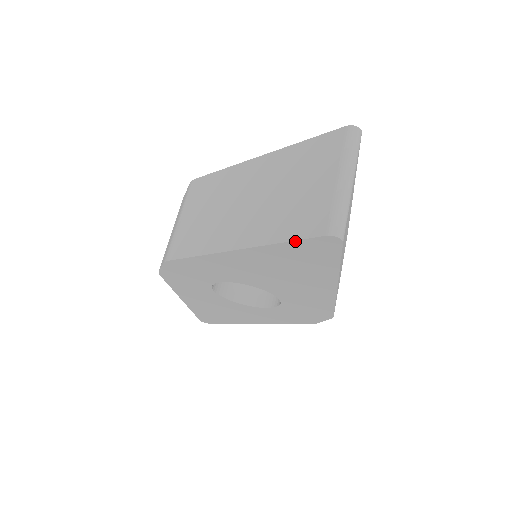
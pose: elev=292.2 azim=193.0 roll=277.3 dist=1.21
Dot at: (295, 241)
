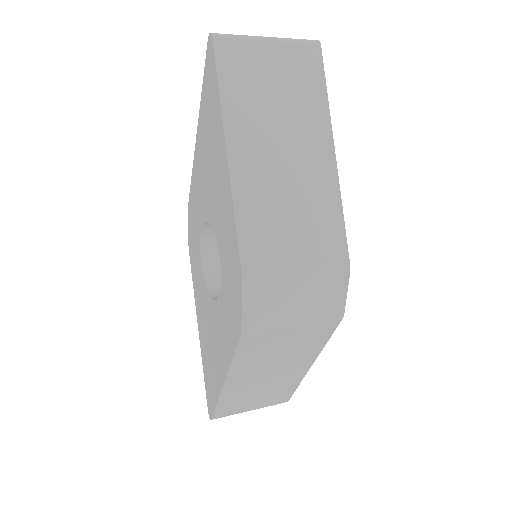
Dot at: (205, 72)
